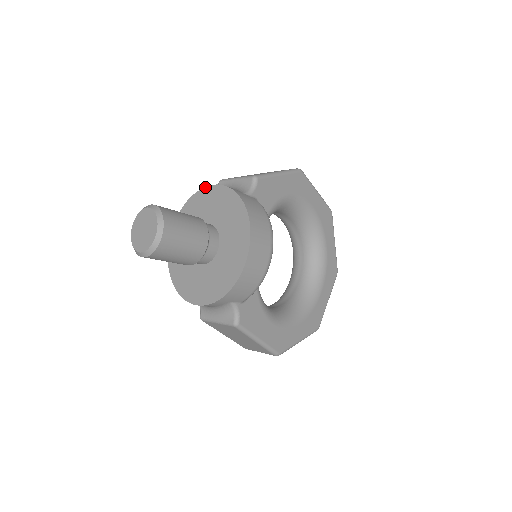
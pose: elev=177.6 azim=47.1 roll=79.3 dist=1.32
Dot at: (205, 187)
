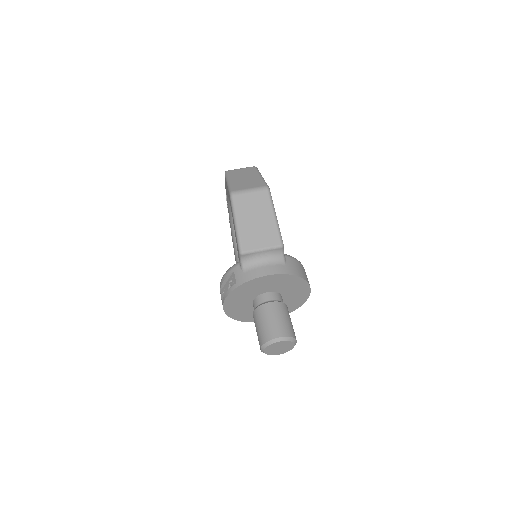
Dot at: (257, 278)
